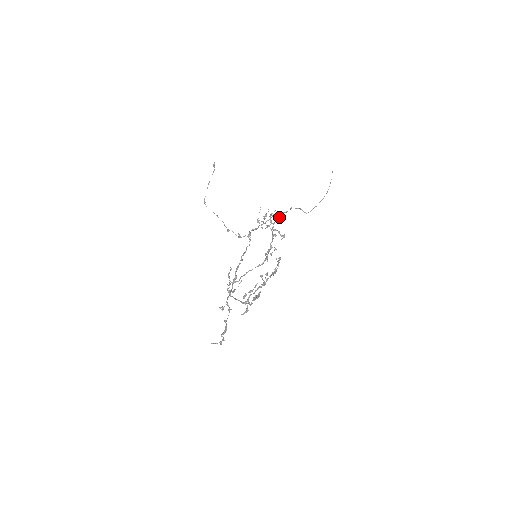
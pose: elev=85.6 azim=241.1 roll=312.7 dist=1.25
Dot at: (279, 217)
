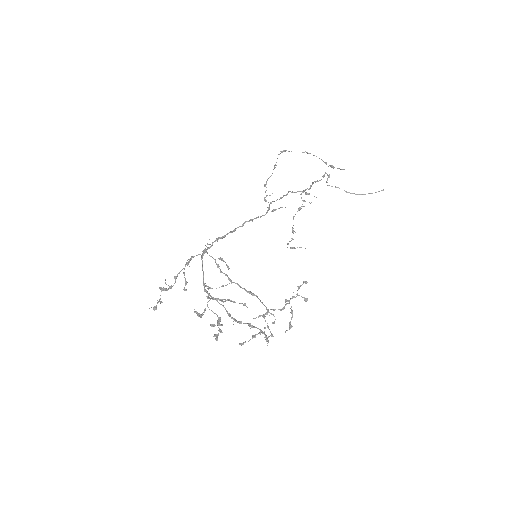
Dot at: (307, 300)
